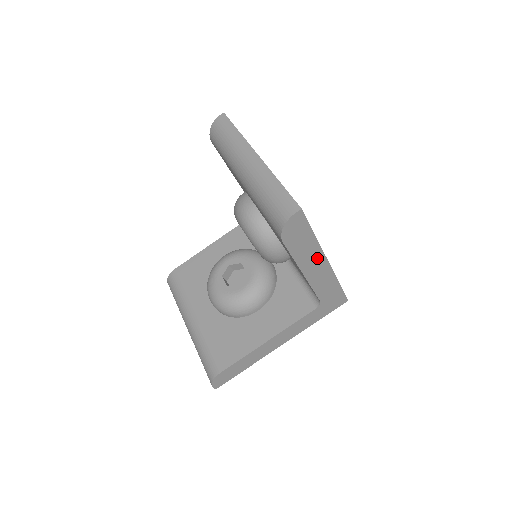
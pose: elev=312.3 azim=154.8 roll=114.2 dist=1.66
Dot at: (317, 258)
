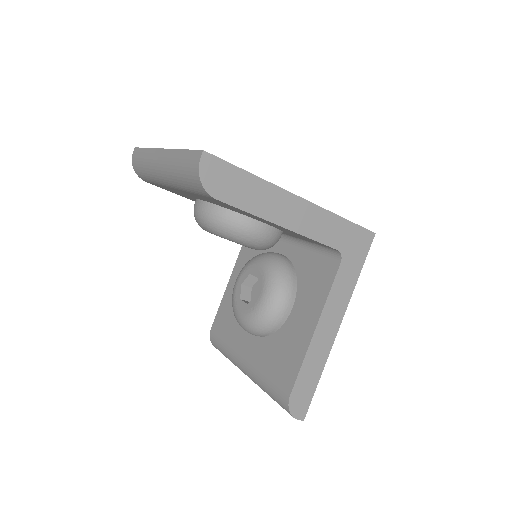
Dot at: (281, 199)
